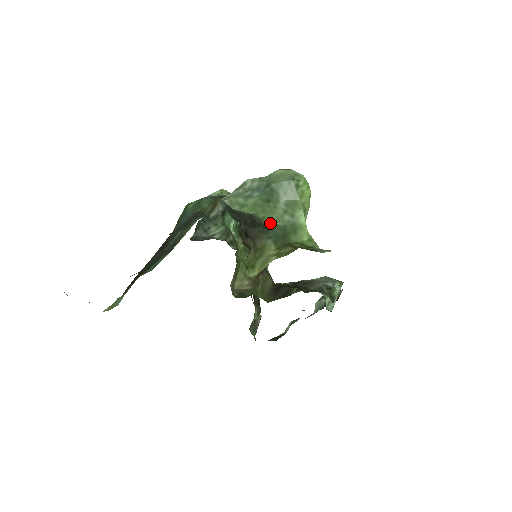
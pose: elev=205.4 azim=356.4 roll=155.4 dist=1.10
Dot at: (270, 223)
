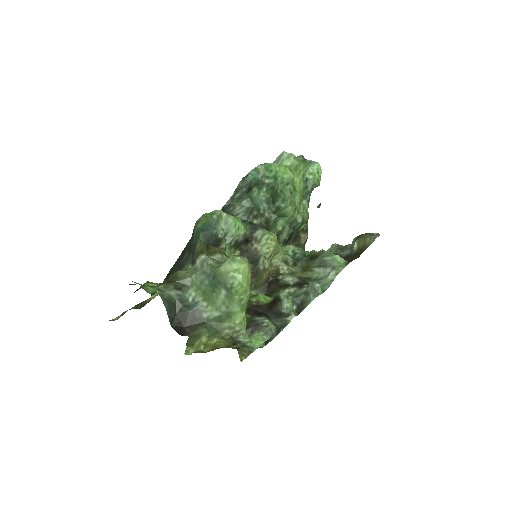
Dot at: (209, 314)
